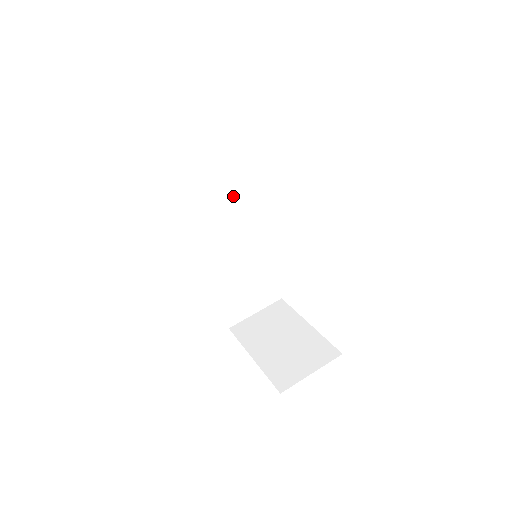
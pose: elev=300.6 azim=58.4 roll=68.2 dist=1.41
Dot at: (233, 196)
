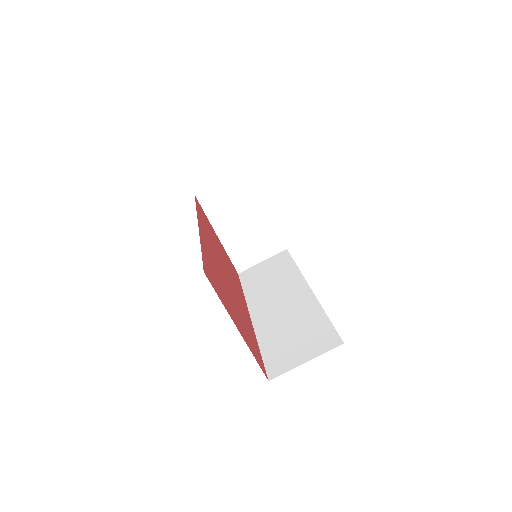
Dot at: occluded
